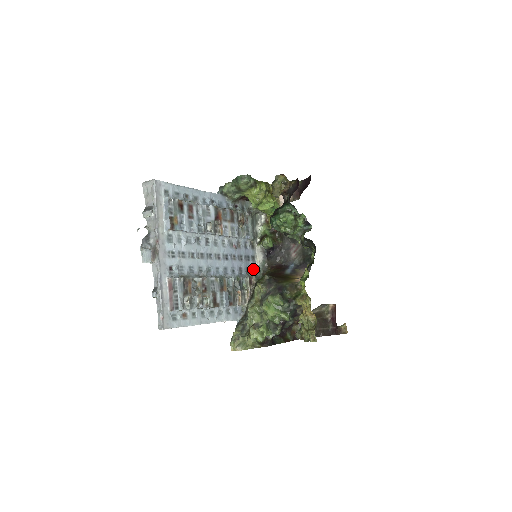
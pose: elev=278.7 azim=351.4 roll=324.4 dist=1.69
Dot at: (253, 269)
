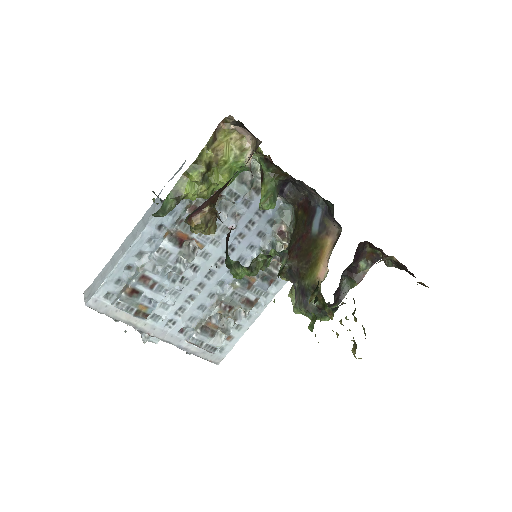
Dot at: (278, 210)
